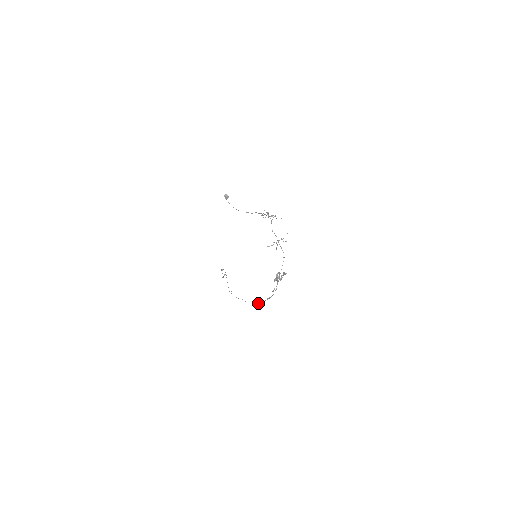
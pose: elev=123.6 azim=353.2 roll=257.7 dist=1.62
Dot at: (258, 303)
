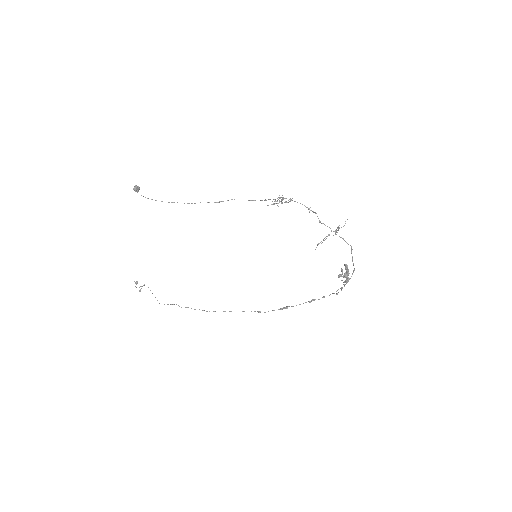
Dot at: occluded
